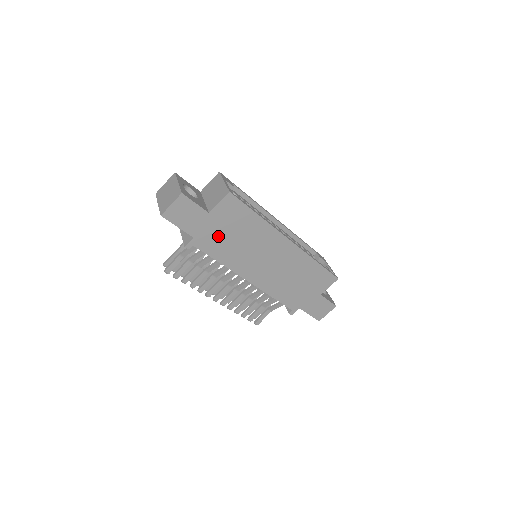
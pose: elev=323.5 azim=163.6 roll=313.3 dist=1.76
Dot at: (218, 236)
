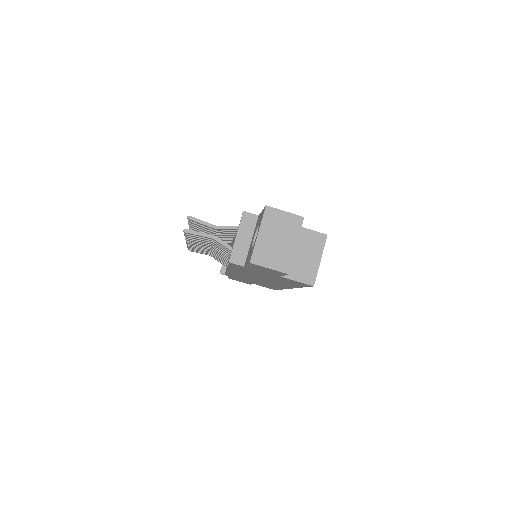
Dot at: (260, 273)
